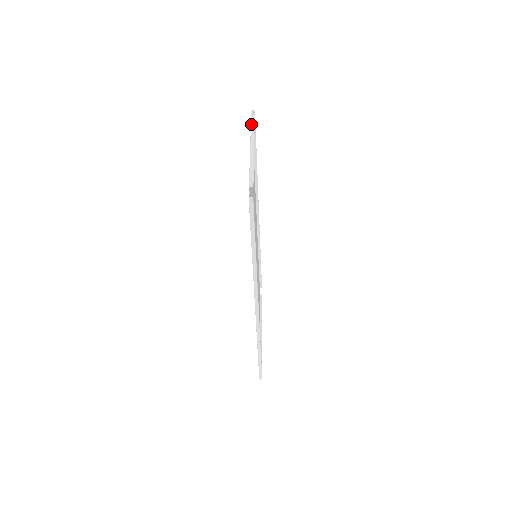
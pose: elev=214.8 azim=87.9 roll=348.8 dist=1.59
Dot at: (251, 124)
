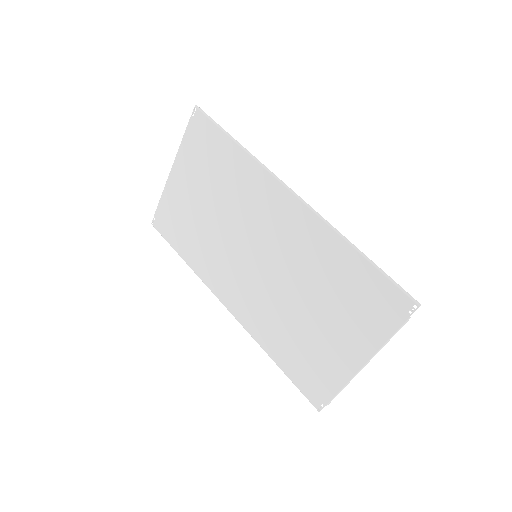
Dot at: occluded
